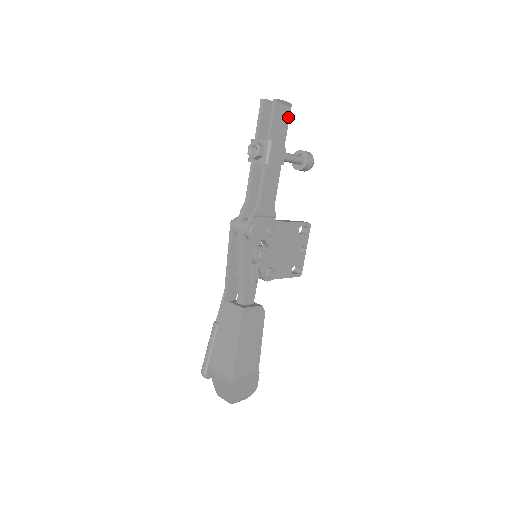
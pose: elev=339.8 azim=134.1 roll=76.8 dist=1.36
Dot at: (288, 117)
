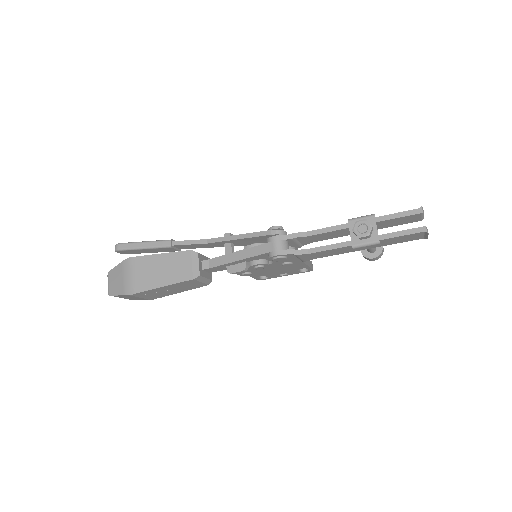
Dot at: (412, 240)
